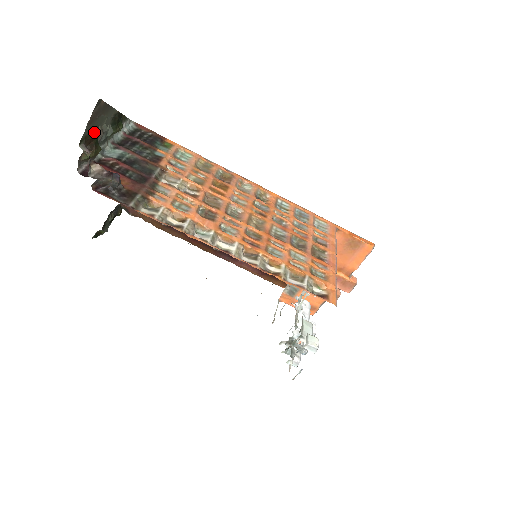
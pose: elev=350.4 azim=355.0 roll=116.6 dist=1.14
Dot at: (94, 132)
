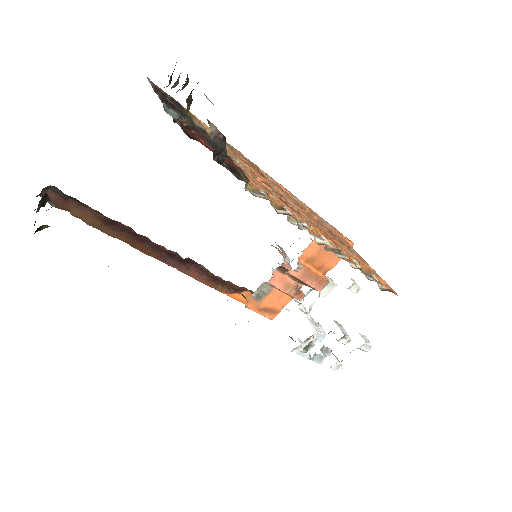
Dot at: occluded
